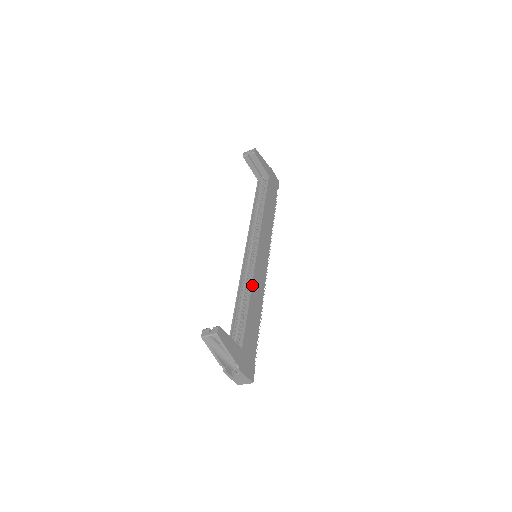
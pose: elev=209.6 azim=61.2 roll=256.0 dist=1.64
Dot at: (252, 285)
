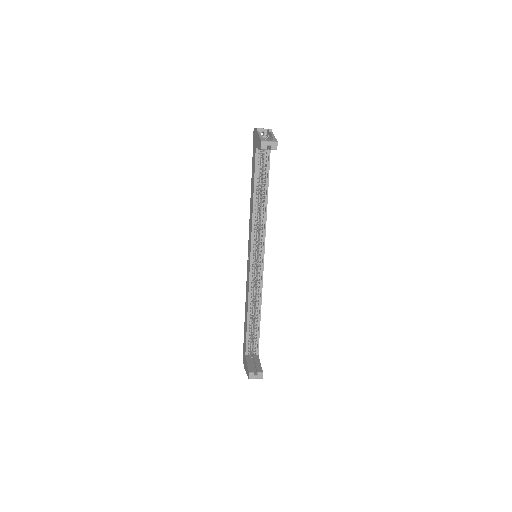
Dot at: (261, 300)
